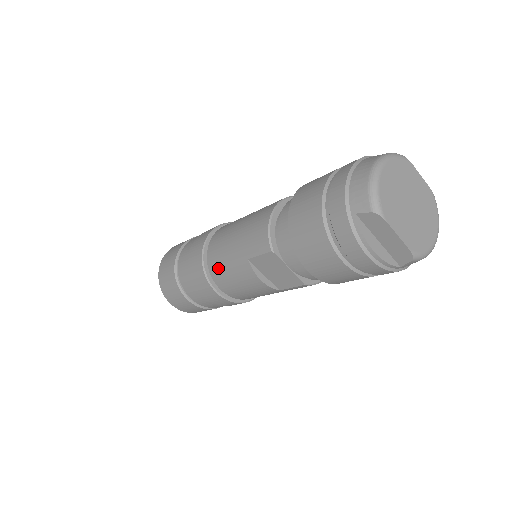
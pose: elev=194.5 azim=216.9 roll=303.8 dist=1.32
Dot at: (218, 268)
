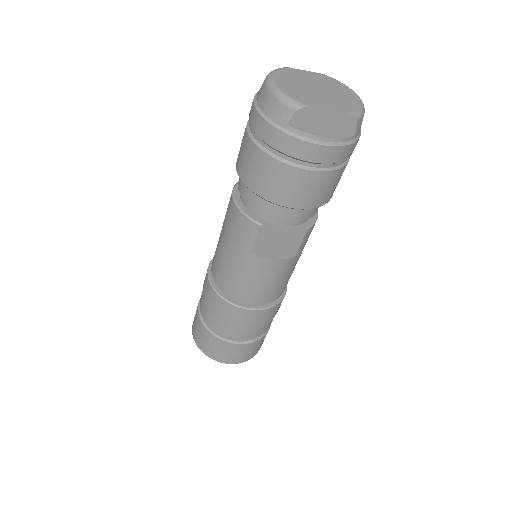
Dot at: (237, 288)
